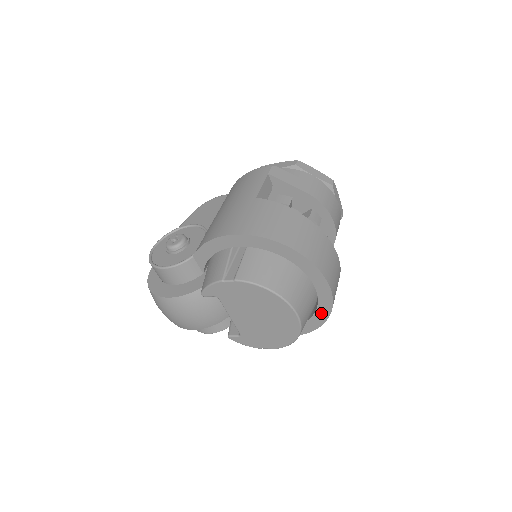
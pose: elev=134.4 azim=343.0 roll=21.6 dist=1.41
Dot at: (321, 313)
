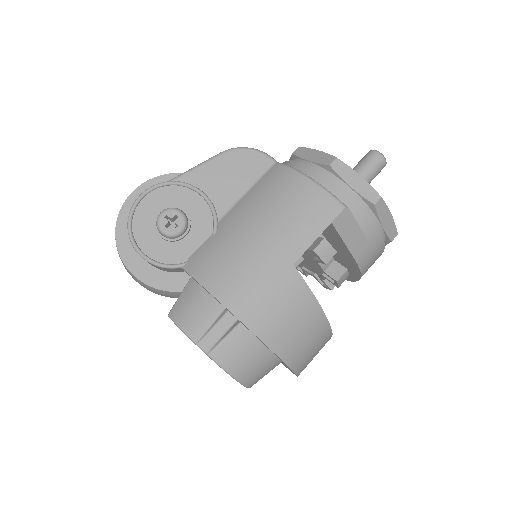
Dot at: occluded
